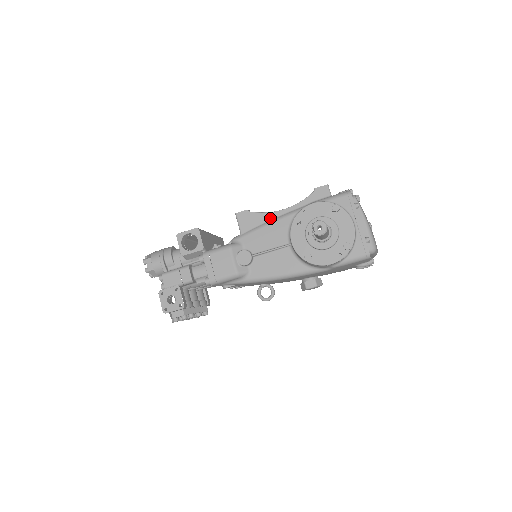
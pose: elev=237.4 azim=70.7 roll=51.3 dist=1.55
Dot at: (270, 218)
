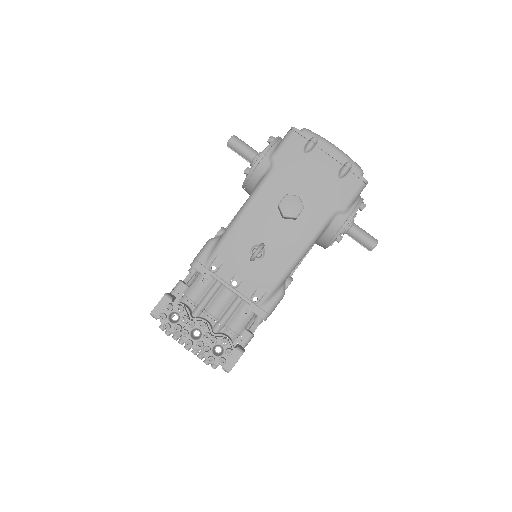
Dot at: occluded
